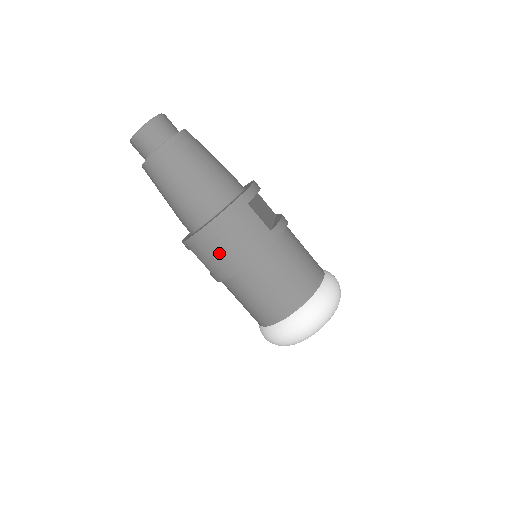
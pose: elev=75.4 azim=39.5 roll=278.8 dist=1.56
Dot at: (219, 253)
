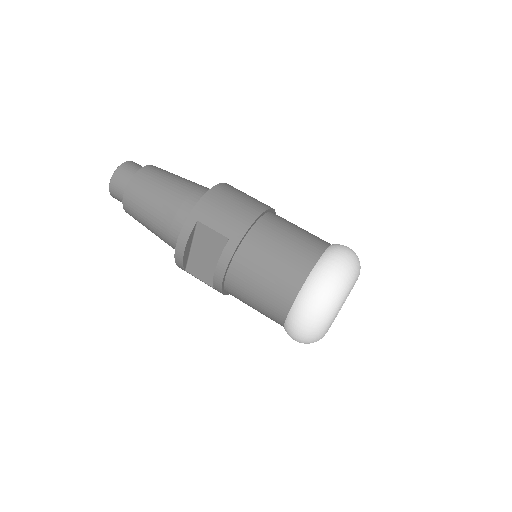
Dot at: (234, 204)
